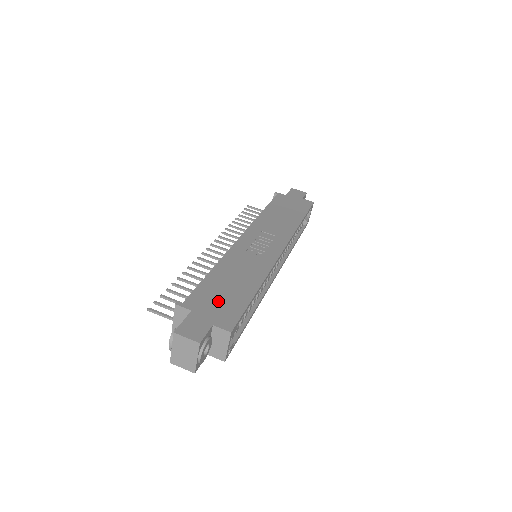
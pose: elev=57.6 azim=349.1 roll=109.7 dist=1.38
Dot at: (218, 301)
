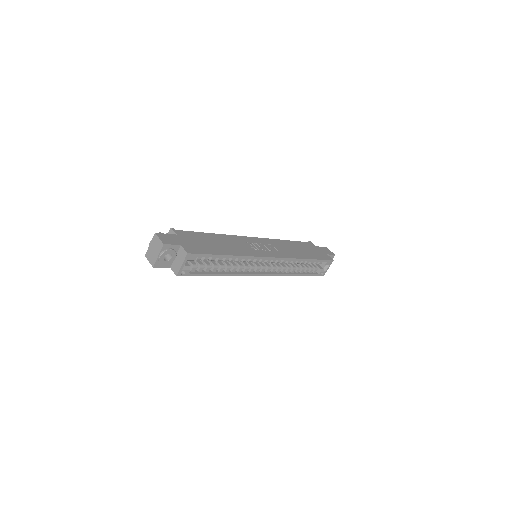
Dot at: (198, 242)
